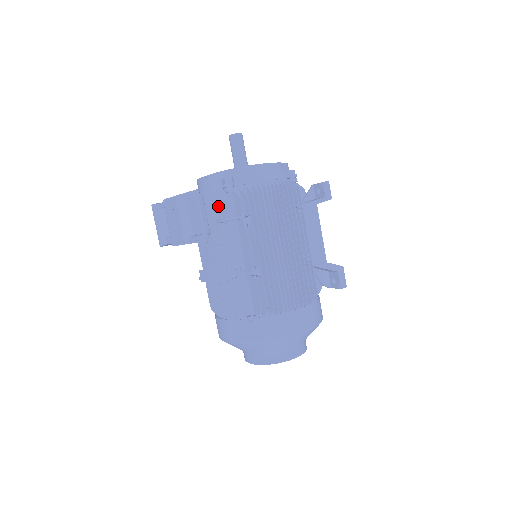
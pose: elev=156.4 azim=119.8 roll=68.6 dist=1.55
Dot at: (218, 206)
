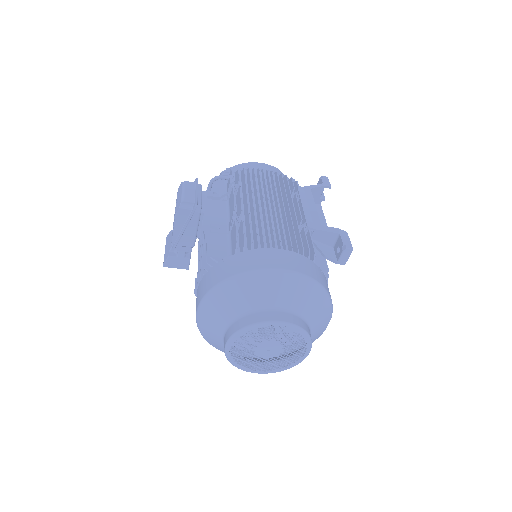
Dot at: (213, 185)
